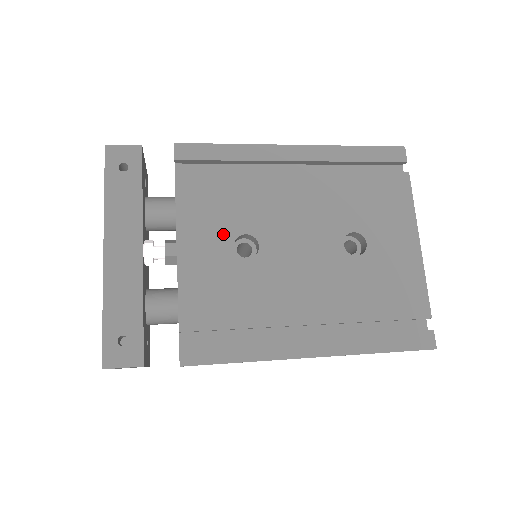
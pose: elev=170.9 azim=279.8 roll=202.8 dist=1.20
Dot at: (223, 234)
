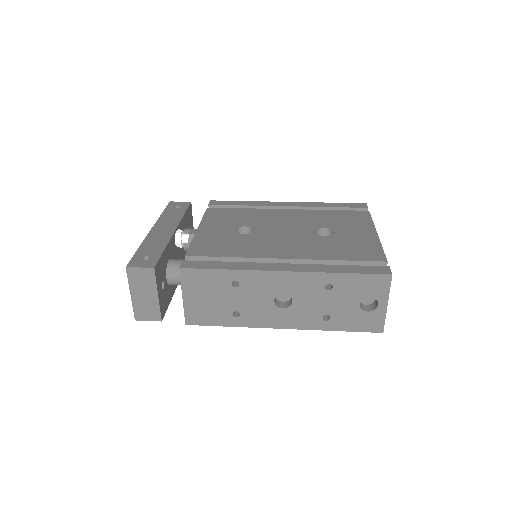
Dot at: (230, 226)
